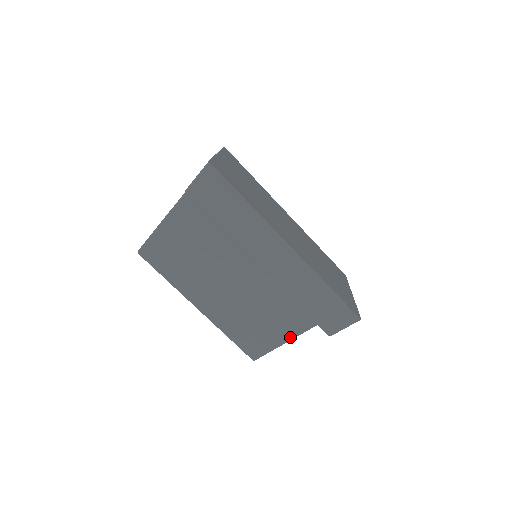
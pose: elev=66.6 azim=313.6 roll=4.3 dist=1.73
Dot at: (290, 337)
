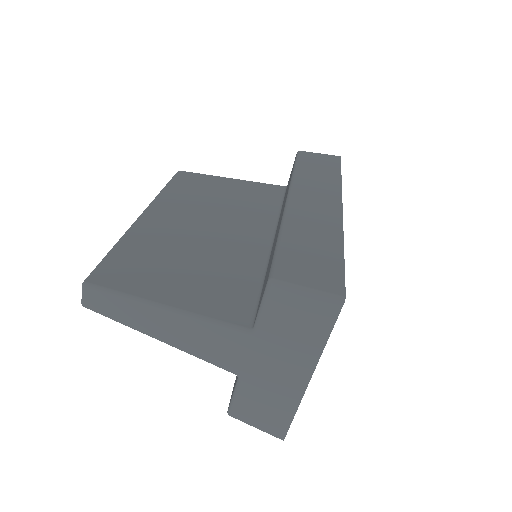
Dot at: (177, 304)
